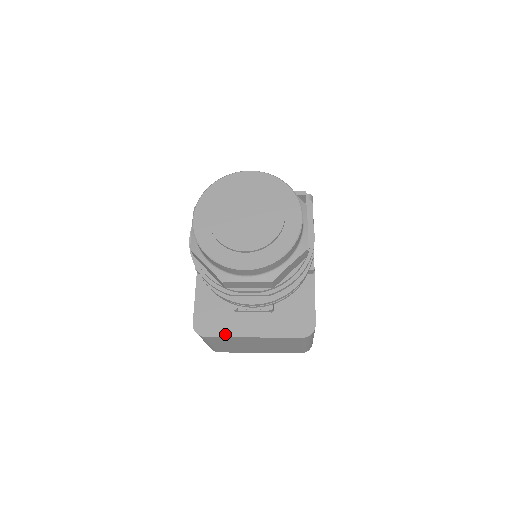
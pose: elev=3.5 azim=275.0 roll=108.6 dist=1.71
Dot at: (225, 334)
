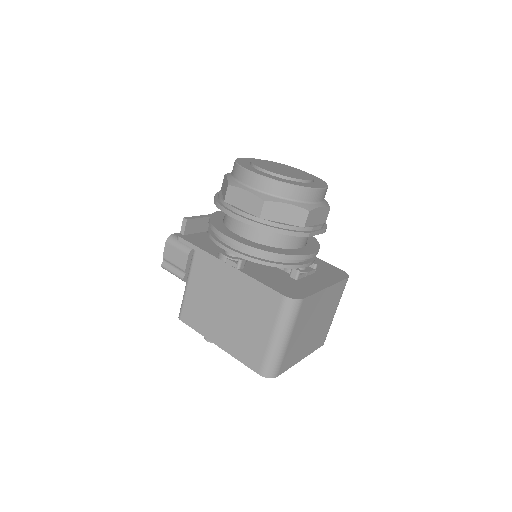
Dot at: (312, 292)
